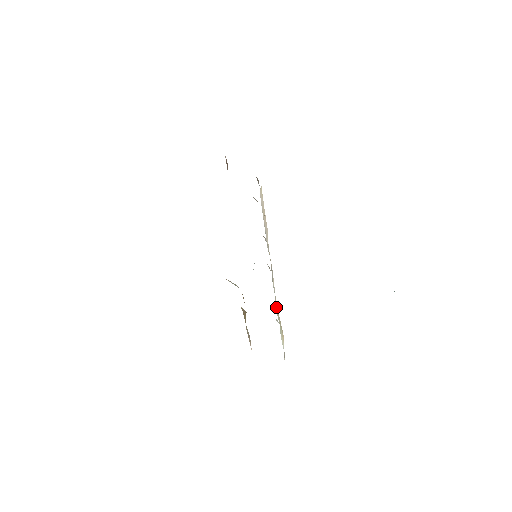
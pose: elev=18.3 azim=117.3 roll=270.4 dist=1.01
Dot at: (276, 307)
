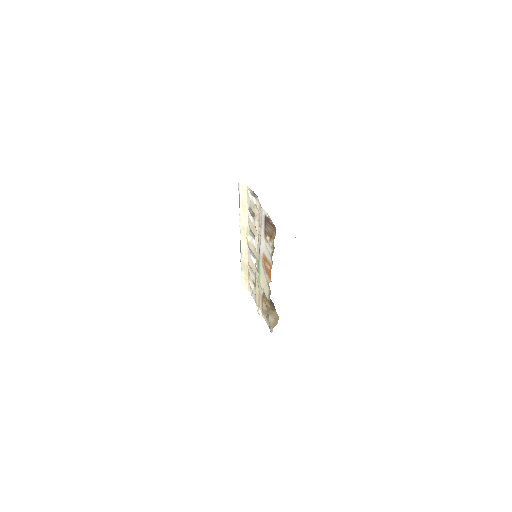
Dot at: (246, 265)
